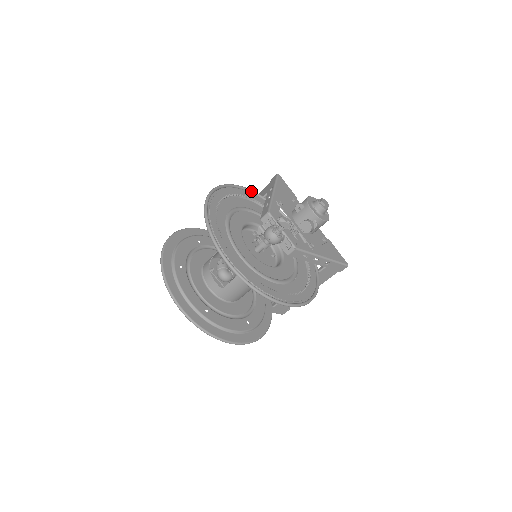
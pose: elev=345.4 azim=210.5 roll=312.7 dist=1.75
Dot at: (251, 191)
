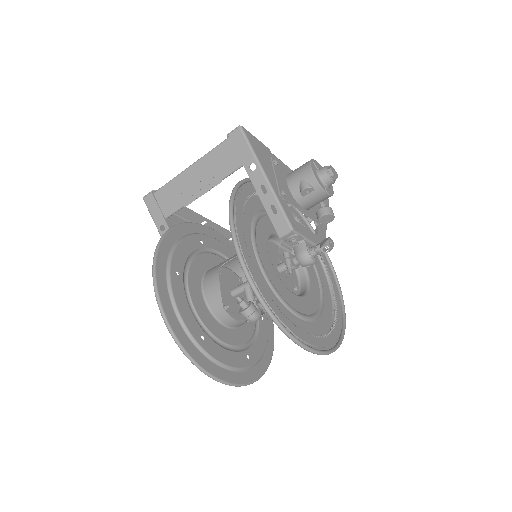
Dot at: occluded
